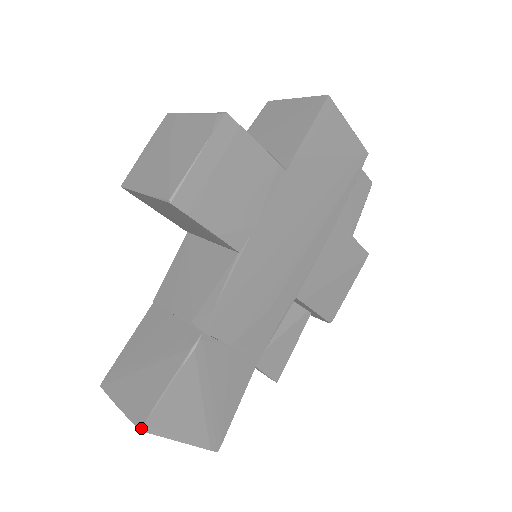
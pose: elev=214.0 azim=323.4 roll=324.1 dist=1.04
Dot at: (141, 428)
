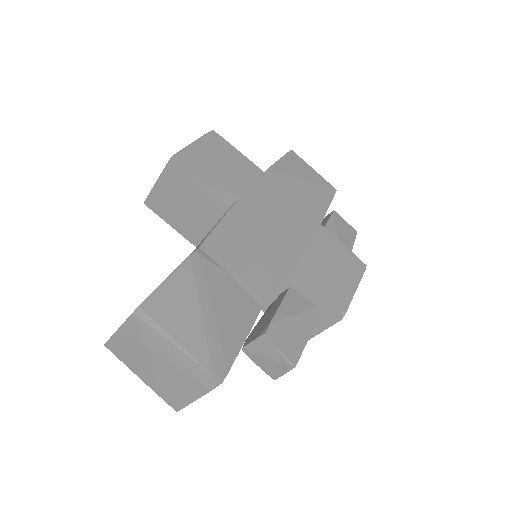
Dot at: (135, 310)
